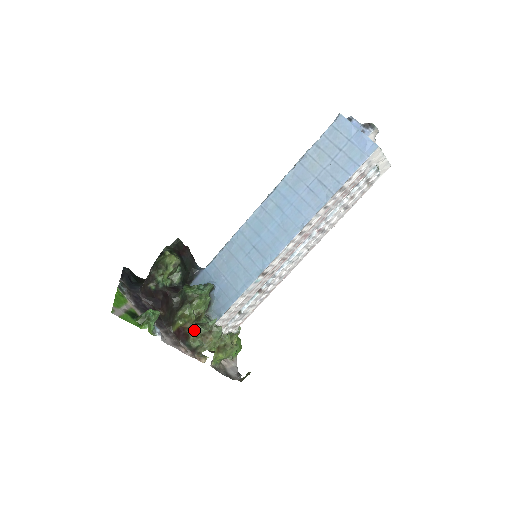
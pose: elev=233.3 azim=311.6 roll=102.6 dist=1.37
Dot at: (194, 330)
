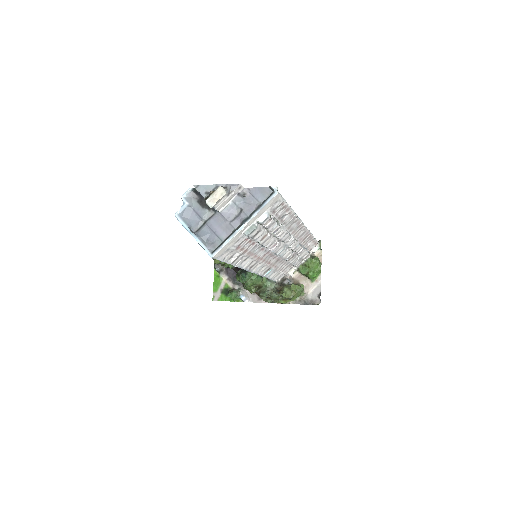
Dot at: (260, 297)
